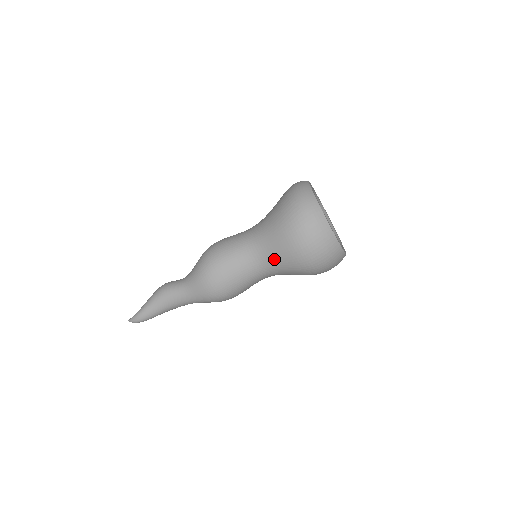
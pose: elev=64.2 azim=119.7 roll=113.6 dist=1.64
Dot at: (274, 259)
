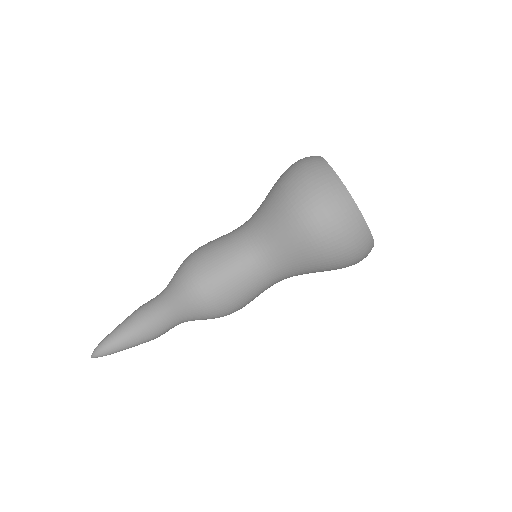
Dot at: (265, 223)
